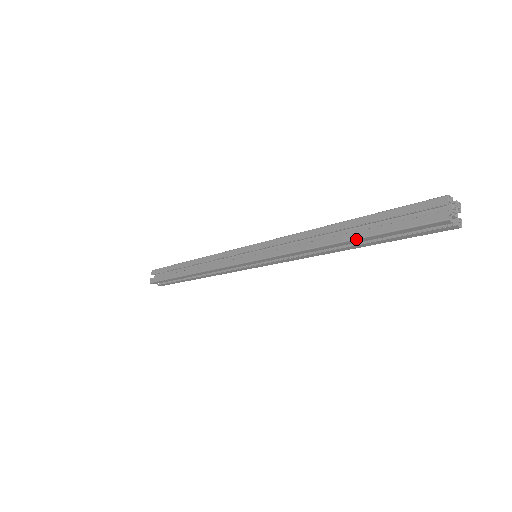
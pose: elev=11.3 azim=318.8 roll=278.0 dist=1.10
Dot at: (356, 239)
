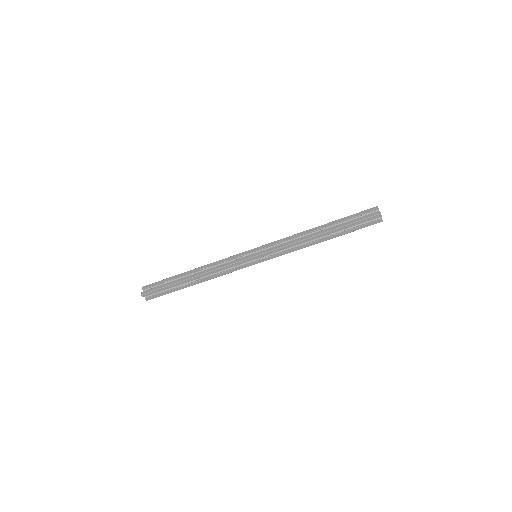
Dot at: (334, 229)
